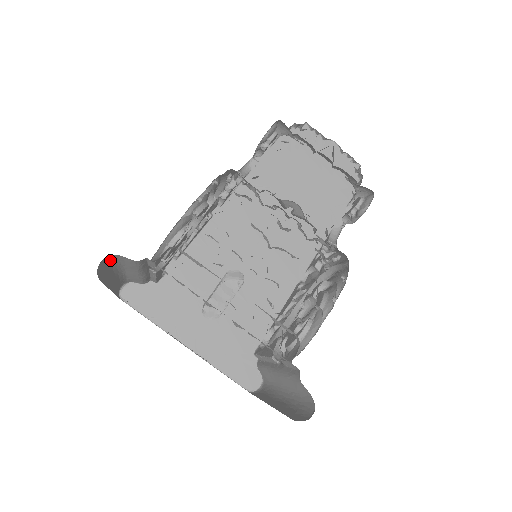
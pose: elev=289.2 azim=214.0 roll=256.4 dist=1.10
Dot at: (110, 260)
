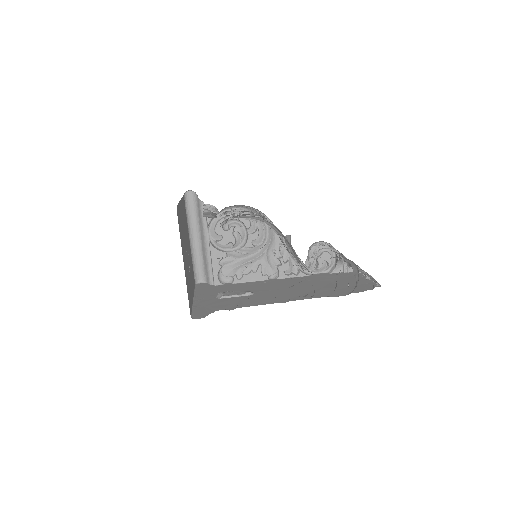
Dot at: (194, 202)
